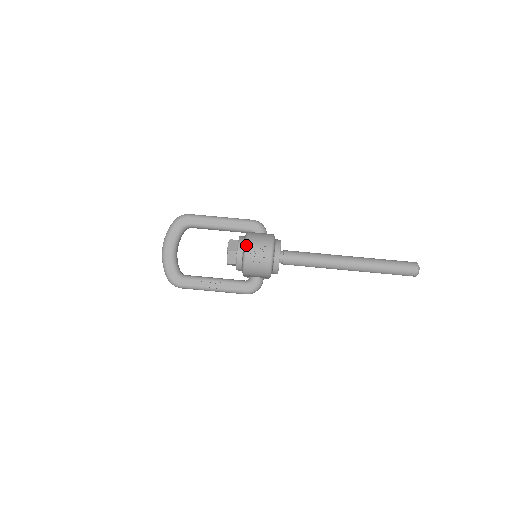
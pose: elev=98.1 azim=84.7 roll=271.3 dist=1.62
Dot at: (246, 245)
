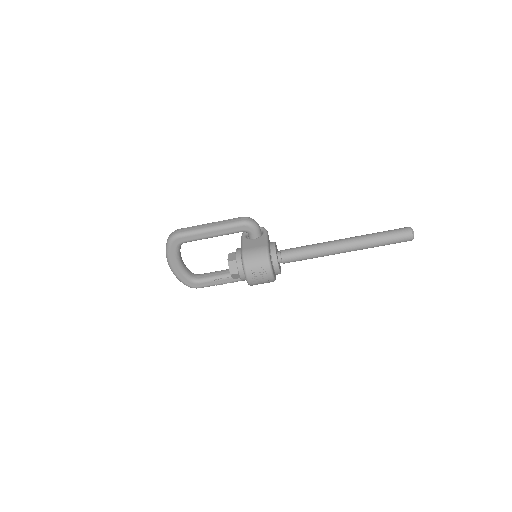
Dot at: (246, 274)
